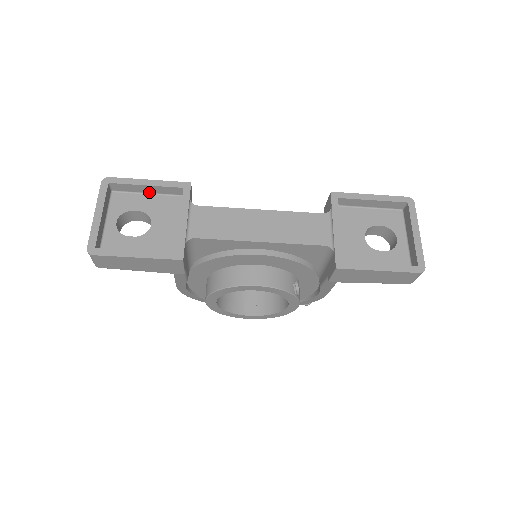
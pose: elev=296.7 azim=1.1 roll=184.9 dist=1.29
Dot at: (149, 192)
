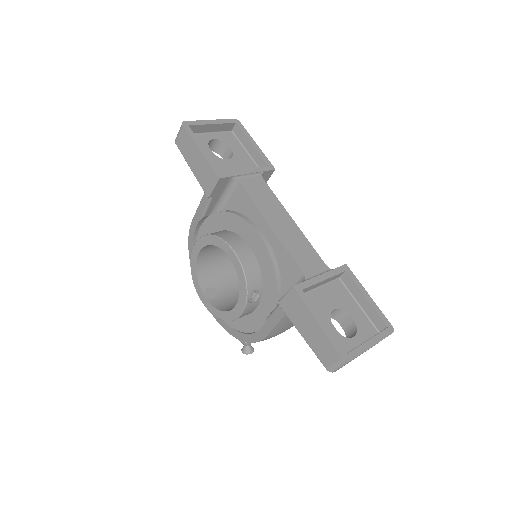
Dot at: (249, 152)
